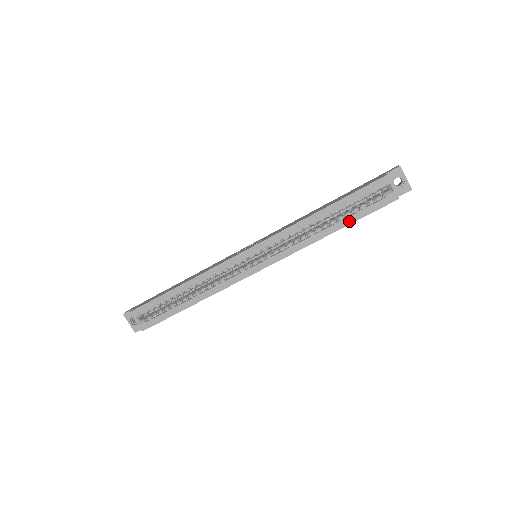
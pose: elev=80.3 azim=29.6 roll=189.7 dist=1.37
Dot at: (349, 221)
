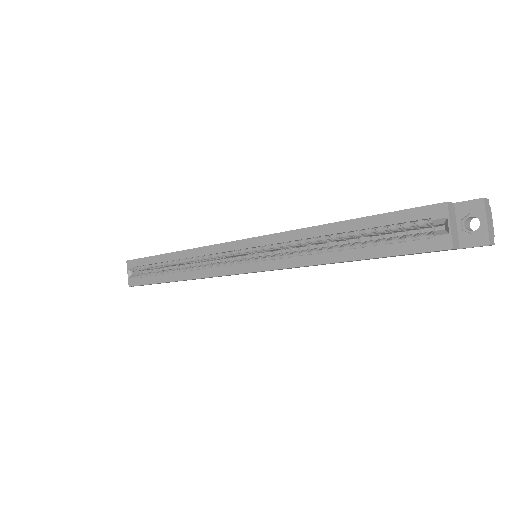
Dot at: (366, 254)
